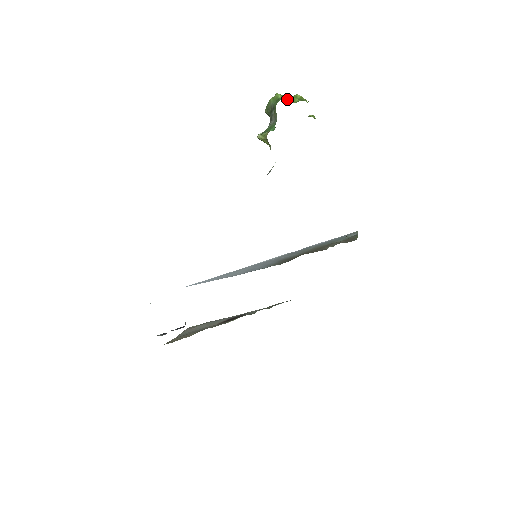
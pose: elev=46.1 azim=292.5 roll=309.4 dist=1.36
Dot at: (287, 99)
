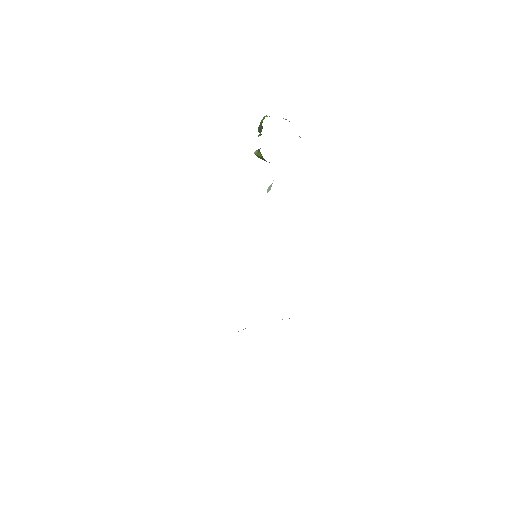
Dot at: occluded
